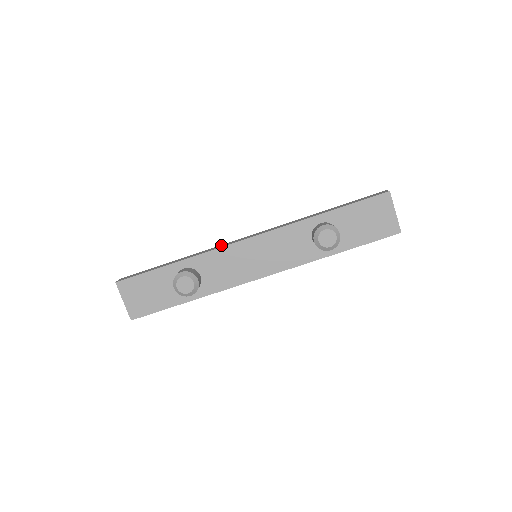
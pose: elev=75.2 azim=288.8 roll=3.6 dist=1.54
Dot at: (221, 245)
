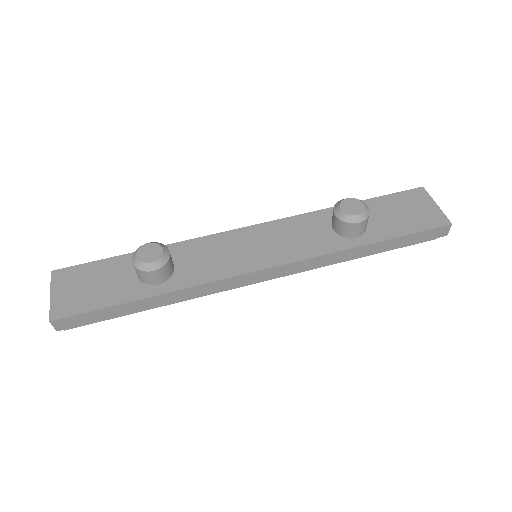
Dot at: occluded
